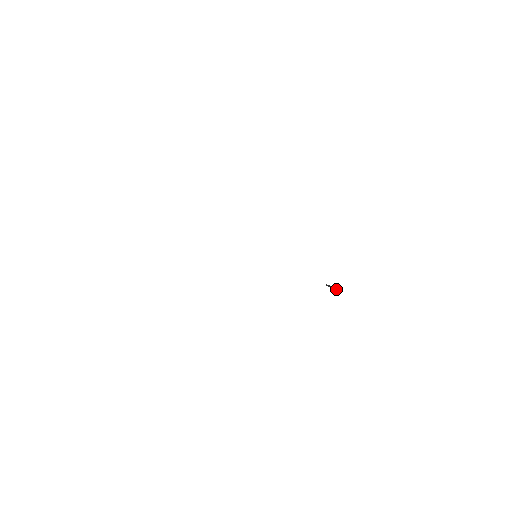
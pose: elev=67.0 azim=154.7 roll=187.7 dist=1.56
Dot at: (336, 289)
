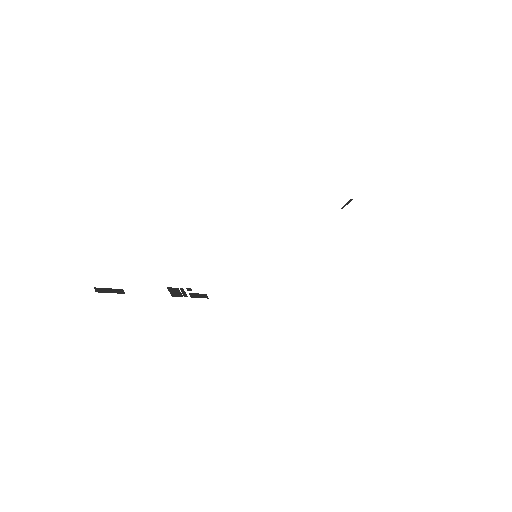
Dot at: (350, 200)
